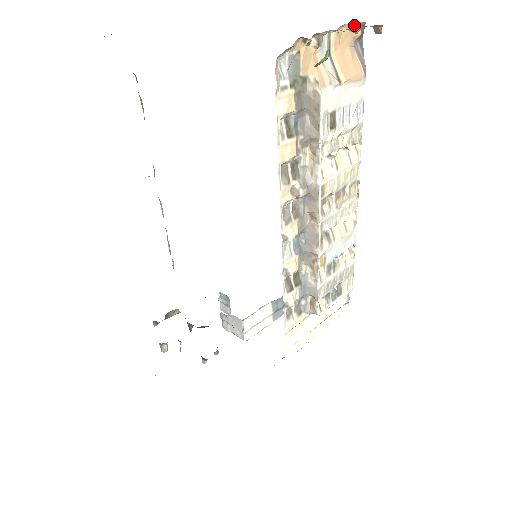
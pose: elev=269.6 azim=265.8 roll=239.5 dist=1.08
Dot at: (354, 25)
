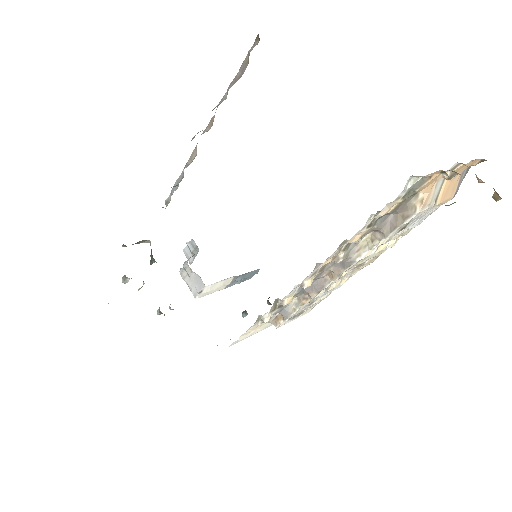
Dot at: (478, 159)
